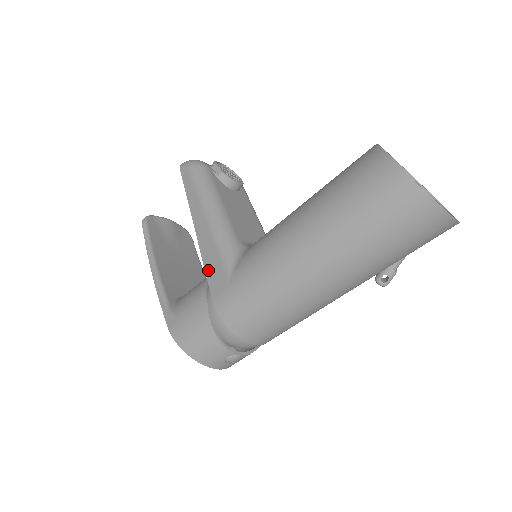
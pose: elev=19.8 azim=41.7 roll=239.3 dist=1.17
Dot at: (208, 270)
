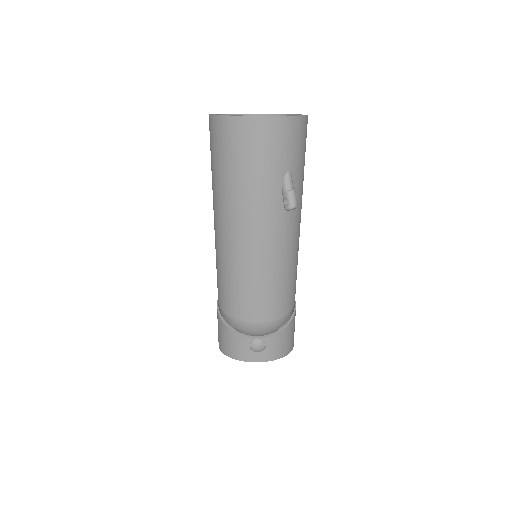
Dot at: occluded
